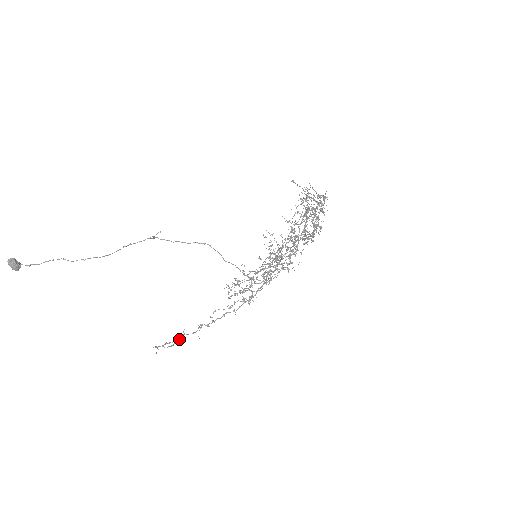
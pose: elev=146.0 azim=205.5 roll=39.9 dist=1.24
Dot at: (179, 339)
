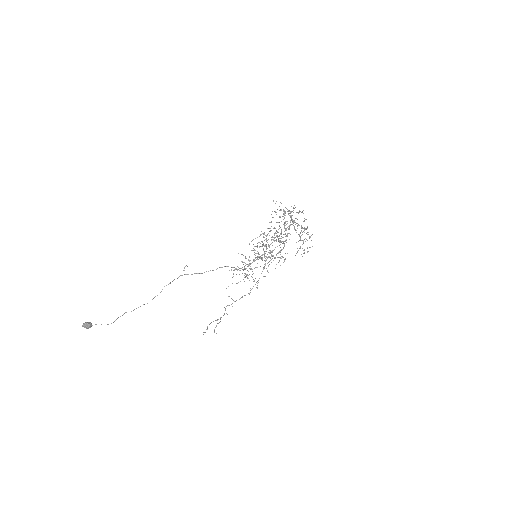
Dot at: (218, 323)
